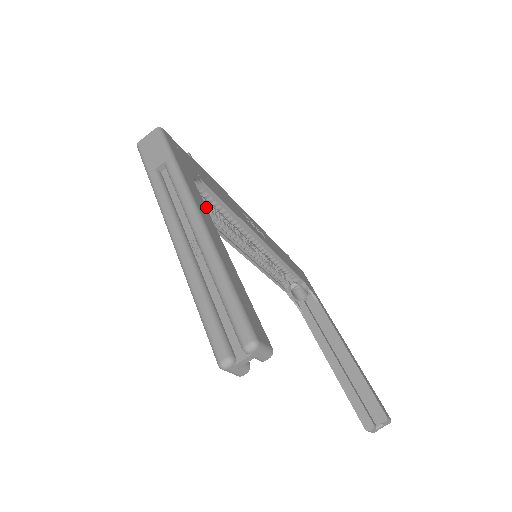
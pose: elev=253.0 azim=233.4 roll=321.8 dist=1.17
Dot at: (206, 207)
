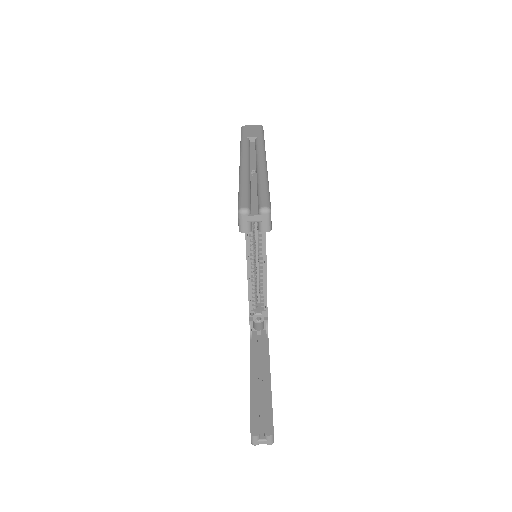
Dot at: occluded
